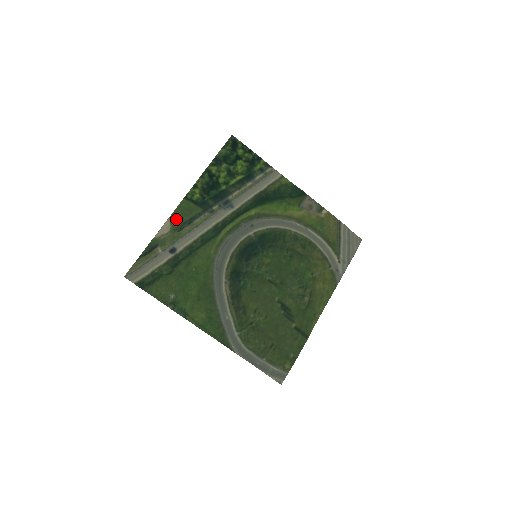
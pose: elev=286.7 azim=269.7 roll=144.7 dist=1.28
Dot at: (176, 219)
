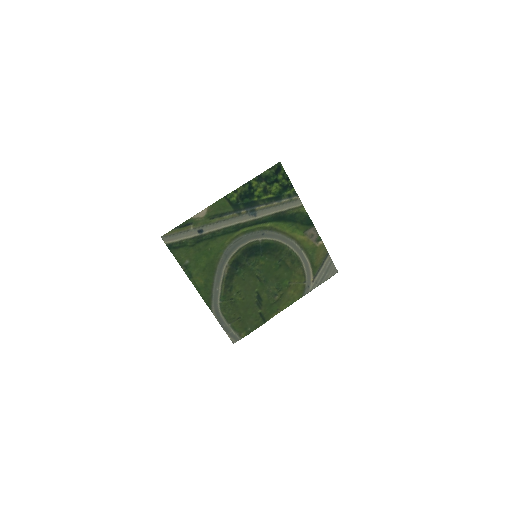
Dot at: (212, 210)
